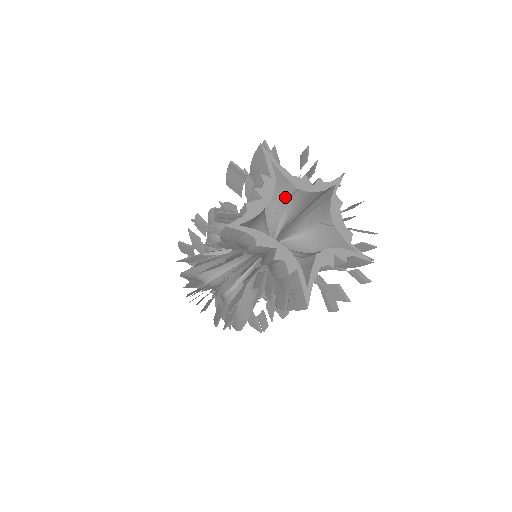
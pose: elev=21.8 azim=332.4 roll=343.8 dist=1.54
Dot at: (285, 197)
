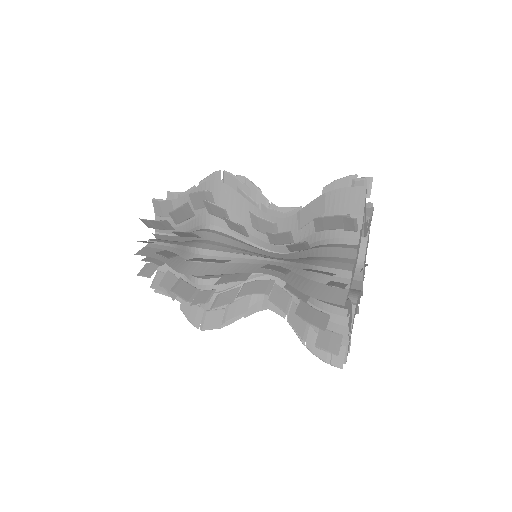
Dot at: occluded
